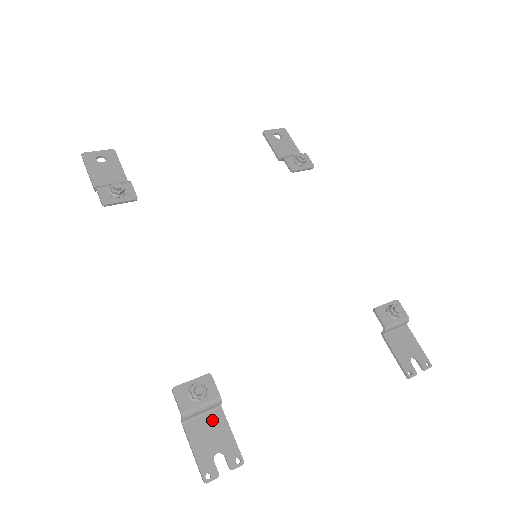
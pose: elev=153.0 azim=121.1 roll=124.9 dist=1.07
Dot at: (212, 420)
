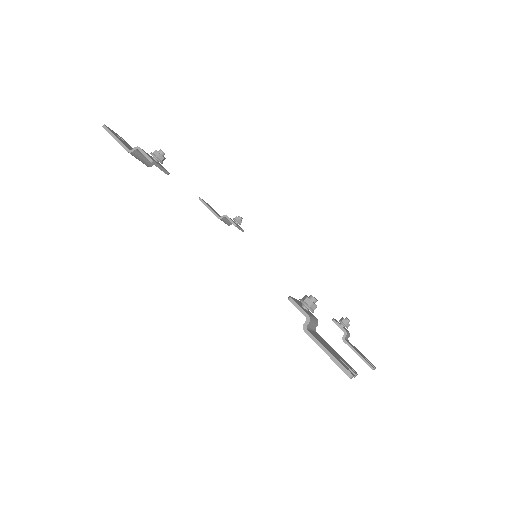
Dot at: (319, 337)
